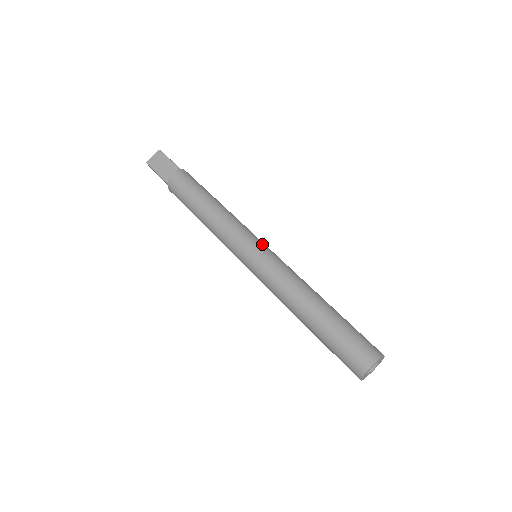
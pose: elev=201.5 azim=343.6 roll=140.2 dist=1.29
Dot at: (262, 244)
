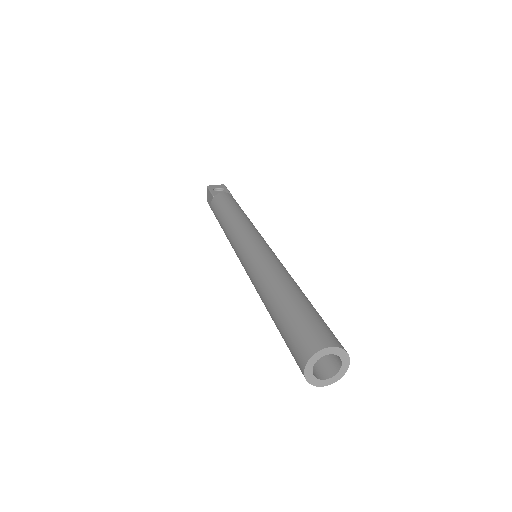
Dot at: (247, 244)
